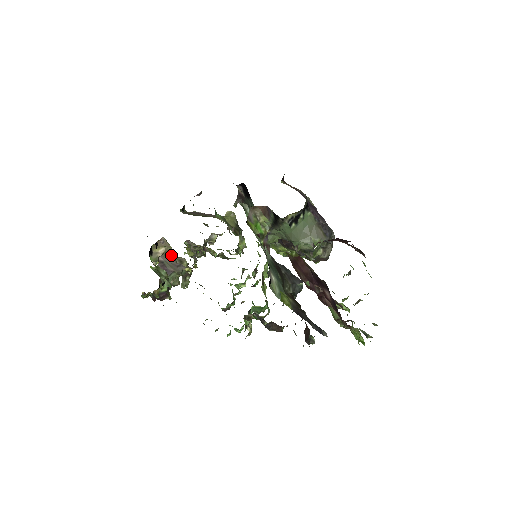
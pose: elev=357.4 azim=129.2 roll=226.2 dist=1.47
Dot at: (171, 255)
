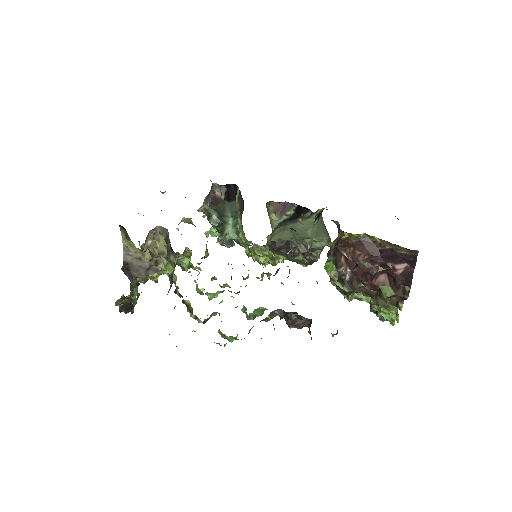
Dot at: (153, 252)
